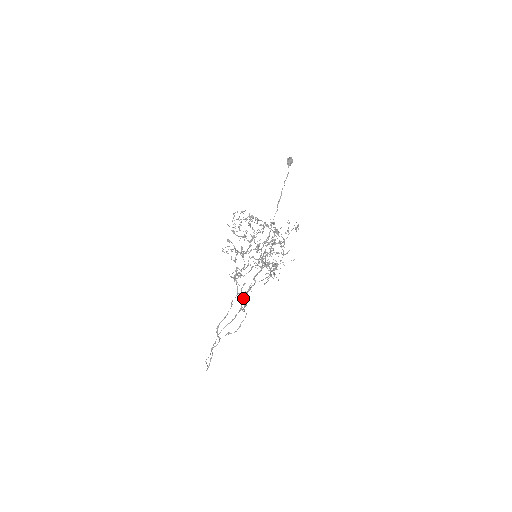
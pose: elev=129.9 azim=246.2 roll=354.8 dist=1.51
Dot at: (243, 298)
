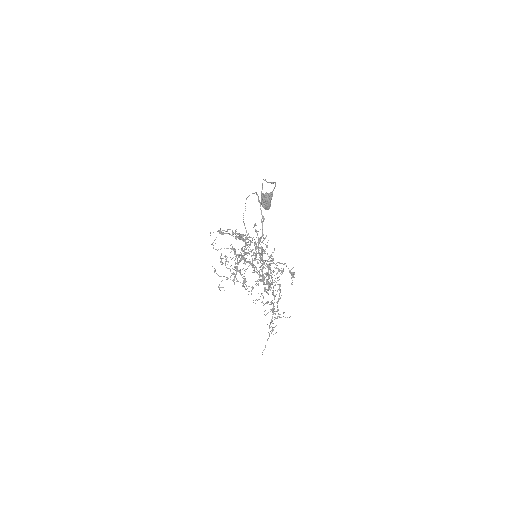
Dot at: occluded
